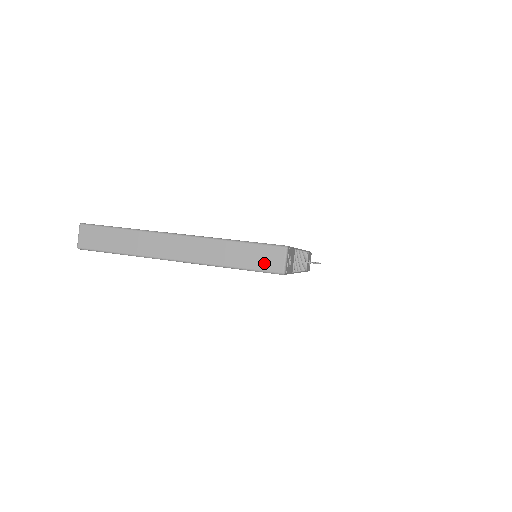
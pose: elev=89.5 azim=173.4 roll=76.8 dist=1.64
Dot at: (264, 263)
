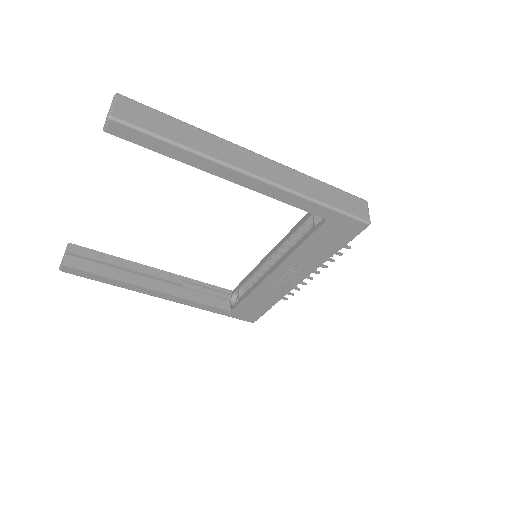
Dot at: (351, 208)
